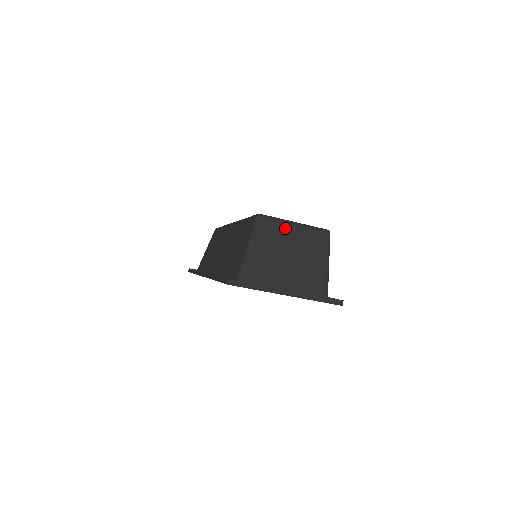
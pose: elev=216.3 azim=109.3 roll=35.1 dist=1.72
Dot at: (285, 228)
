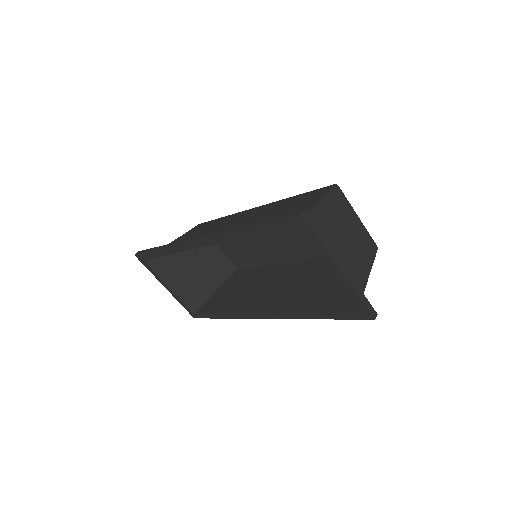
Dot at: (352, 214)
